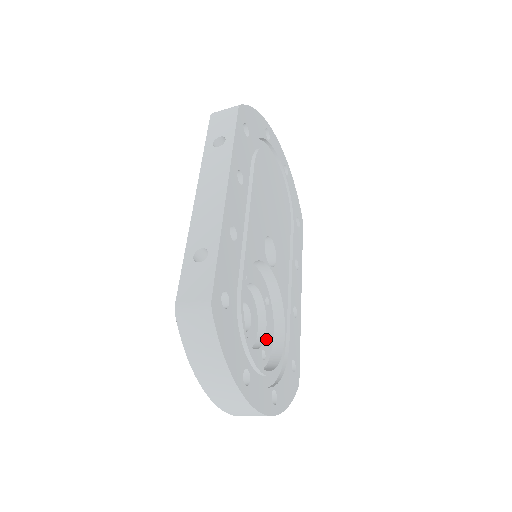
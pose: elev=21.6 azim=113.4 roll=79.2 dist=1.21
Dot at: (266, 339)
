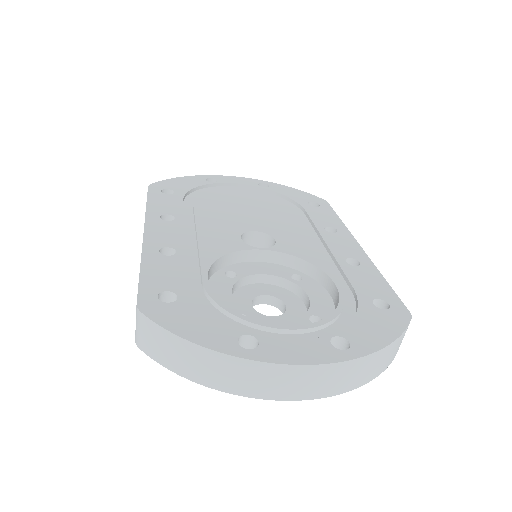
Dot at: (314, 306)
